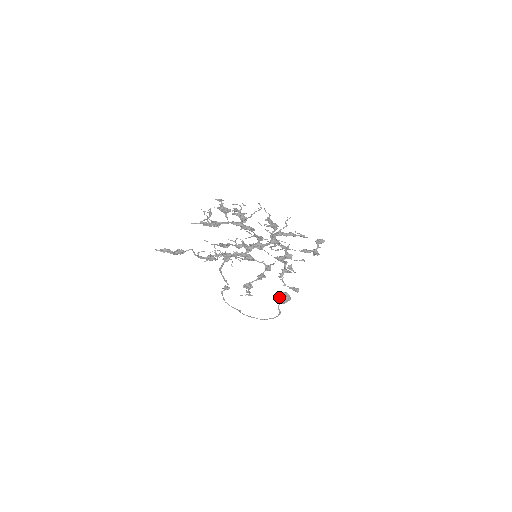
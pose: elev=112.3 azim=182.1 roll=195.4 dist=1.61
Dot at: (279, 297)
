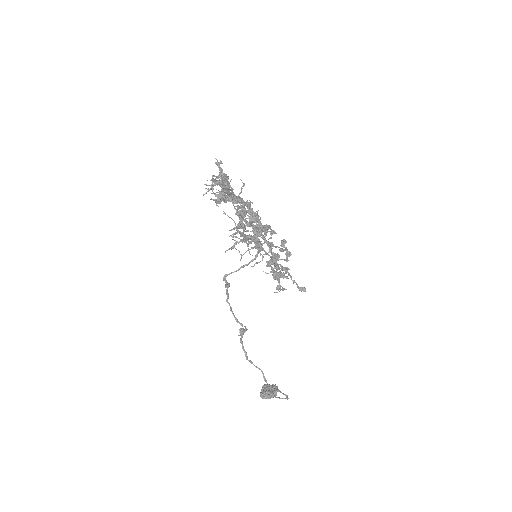
Dot at: (268, 389)
